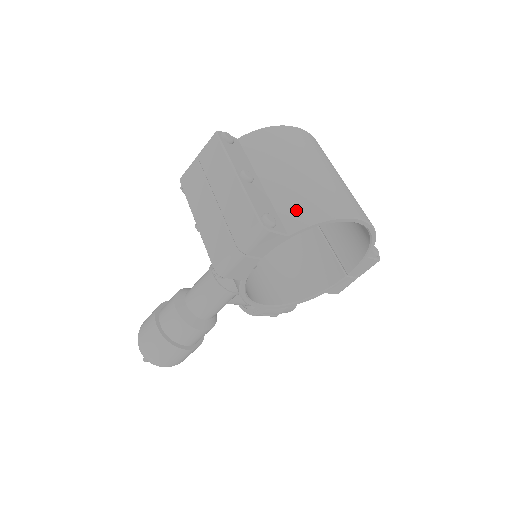
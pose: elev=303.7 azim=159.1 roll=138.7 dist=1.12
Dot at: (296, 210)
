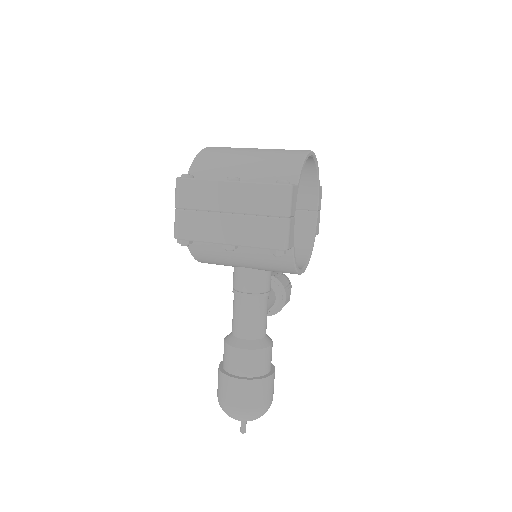
Dot at: (282, 171)
